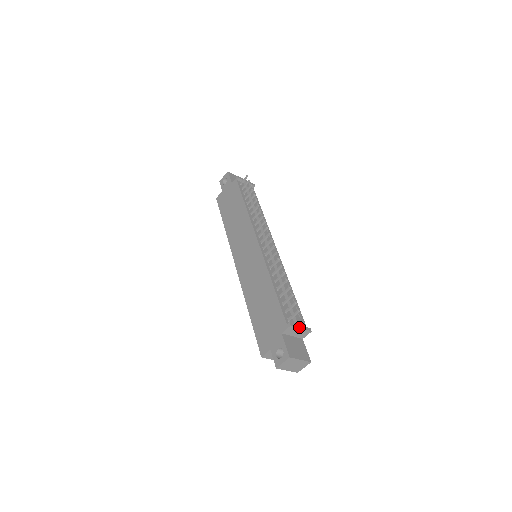
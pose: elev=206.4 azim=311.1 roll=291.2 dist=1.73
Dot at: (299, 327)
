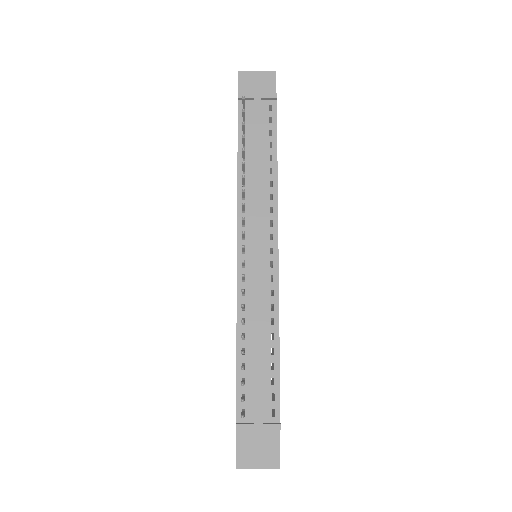
Dot at: (253, 429)
